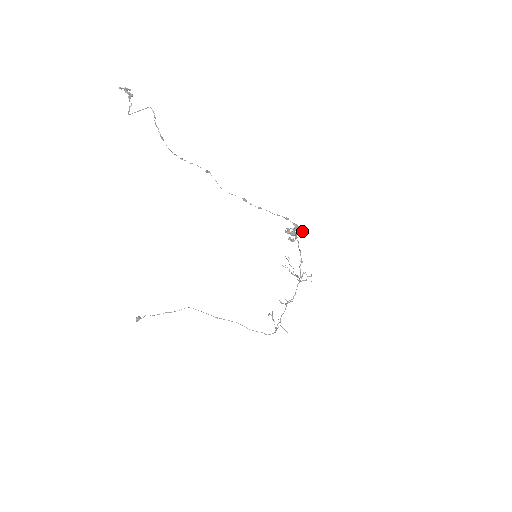
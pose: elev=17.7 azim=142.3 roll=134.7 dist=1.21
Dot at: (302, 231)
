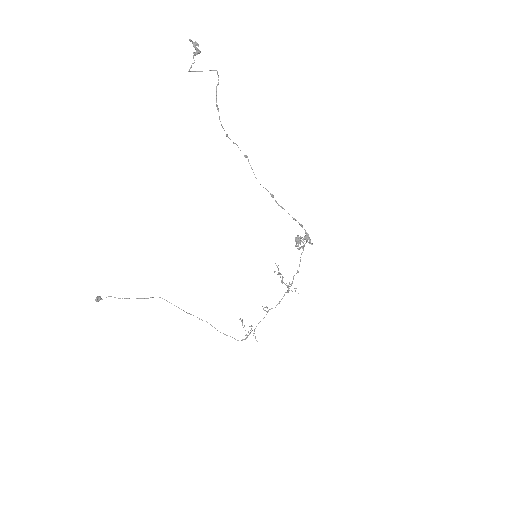
Dot at: (310, 241)
